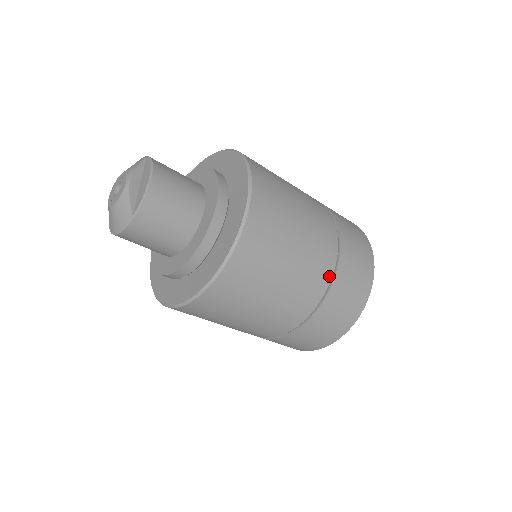
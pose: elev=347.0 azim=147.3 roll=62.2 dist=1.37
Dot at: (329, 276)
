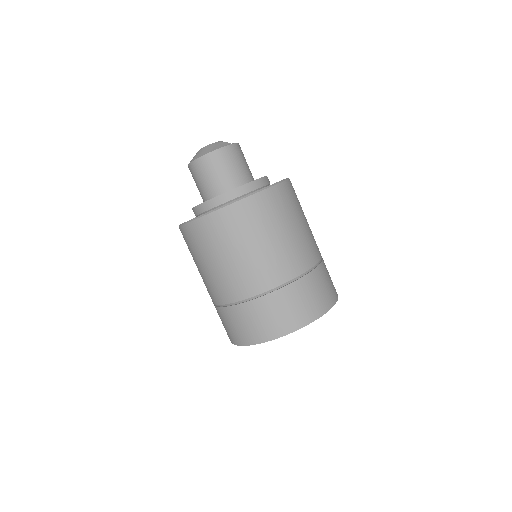
Dot at: (300, 272)
